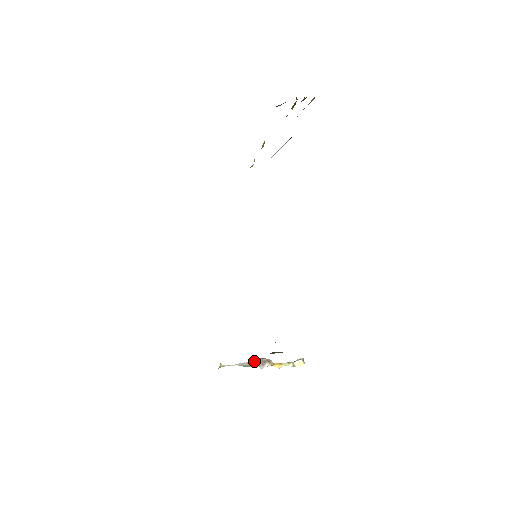
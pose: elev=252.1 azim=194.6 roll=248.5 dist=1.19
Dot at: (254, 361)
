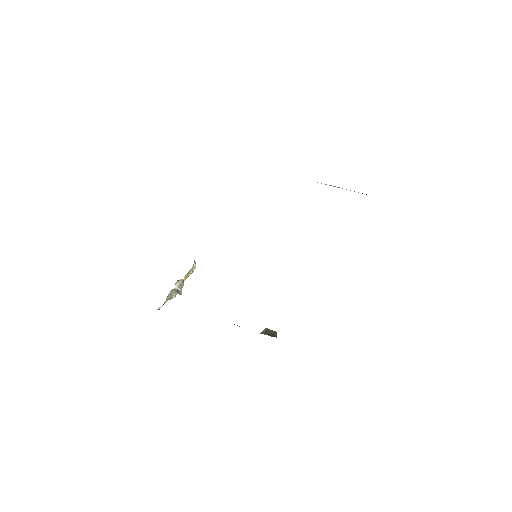
Dot at: (175, 289)
